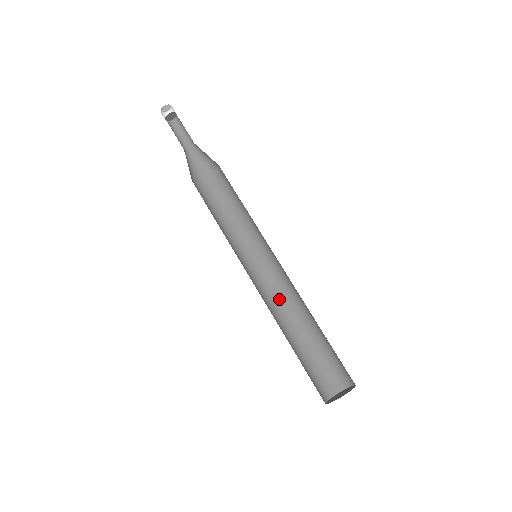
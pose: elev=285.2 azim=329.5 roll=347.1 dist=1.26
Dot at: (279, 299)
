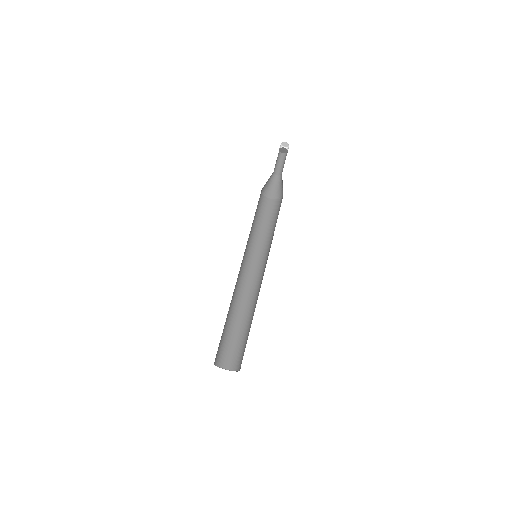
Dot at: (252, 292)
